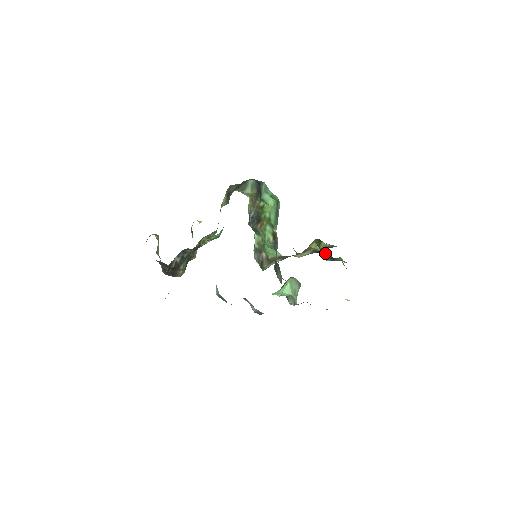
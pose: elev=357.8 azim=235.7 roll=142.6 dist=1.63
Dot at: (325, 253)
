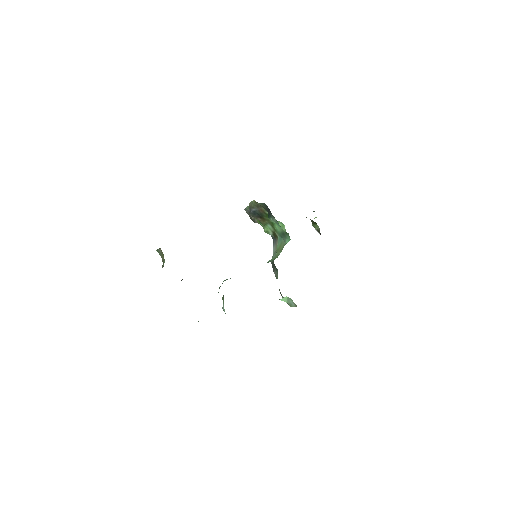
Dot at: occluded
